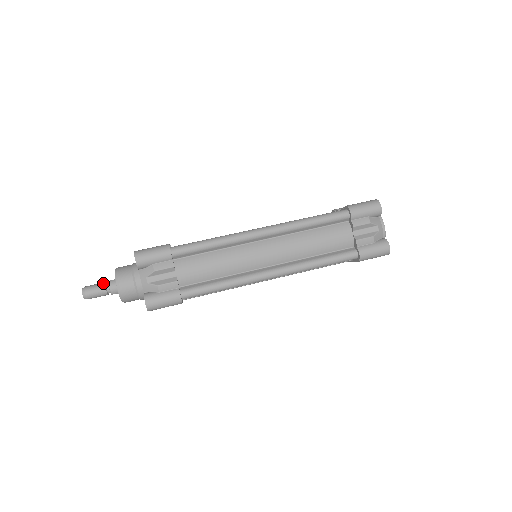
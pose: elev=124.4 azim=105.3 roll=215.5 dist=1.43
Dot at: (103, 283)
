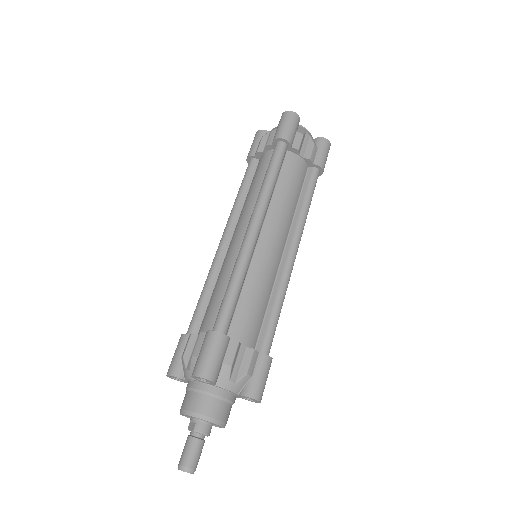
Dot at: (191, 439)
